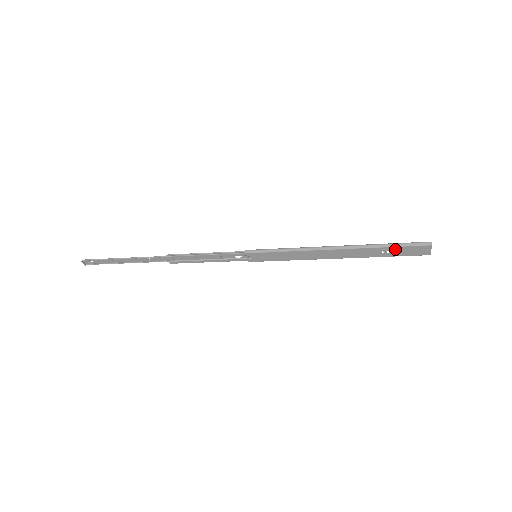
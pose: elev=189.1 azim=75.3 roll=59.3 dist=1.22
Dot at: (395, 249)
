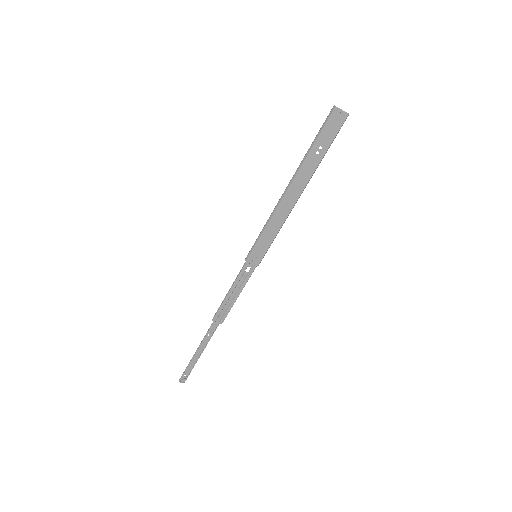
Dot at: (320, 140)
